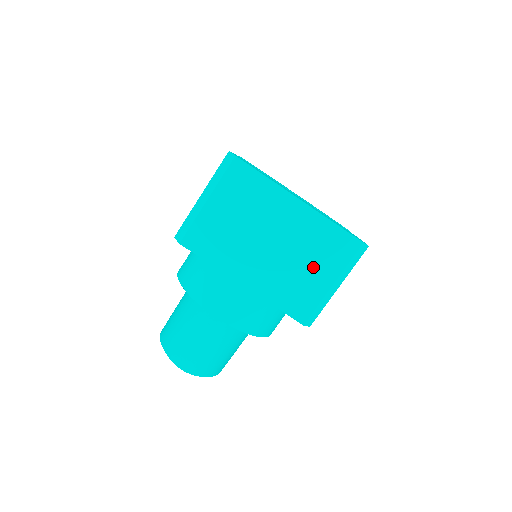
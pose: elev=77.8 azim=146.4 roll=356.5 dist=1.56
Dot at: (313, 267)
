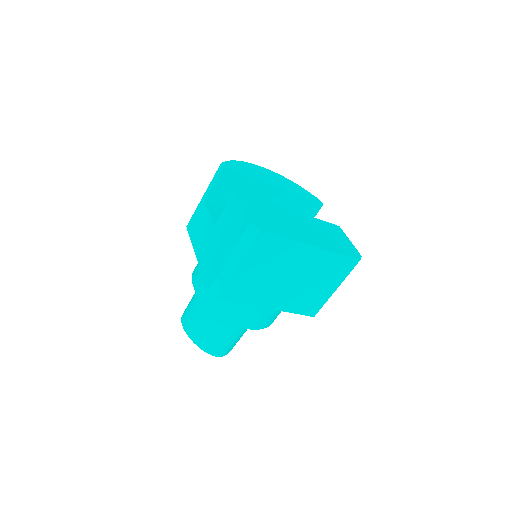
Dot at: (323, 284)
